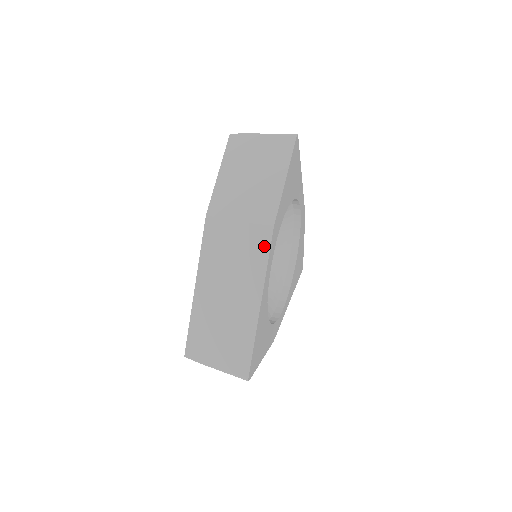
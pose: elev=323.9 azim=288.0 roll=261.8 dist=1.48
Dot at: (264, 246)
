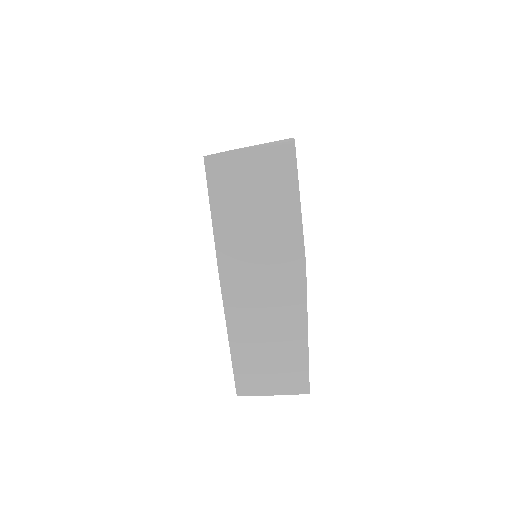
Dot at: (299, 285)
